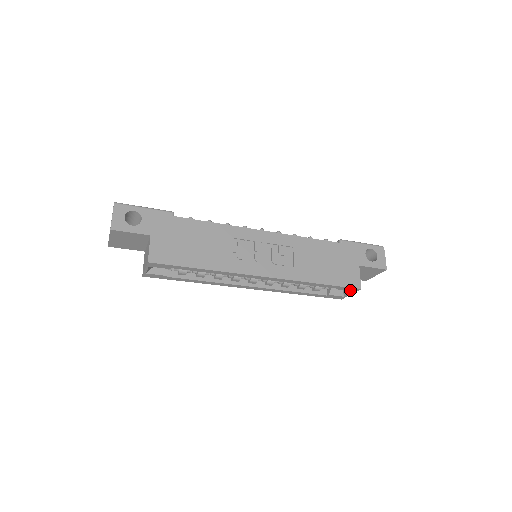
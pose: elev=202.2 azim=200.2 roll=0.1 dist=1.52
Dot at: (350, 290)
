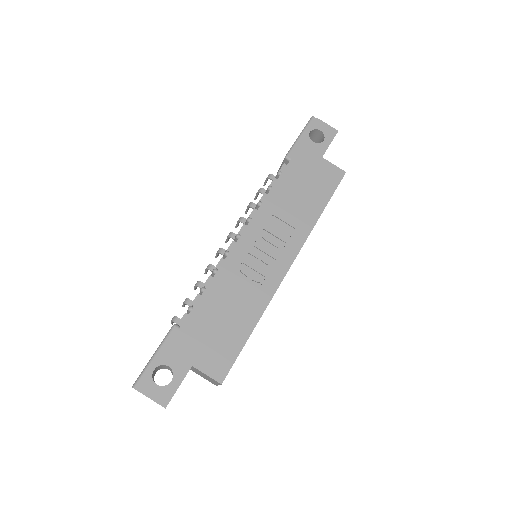
Dot at: occluded
